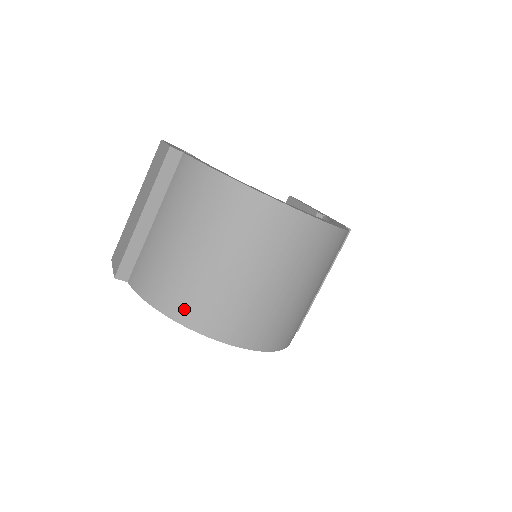
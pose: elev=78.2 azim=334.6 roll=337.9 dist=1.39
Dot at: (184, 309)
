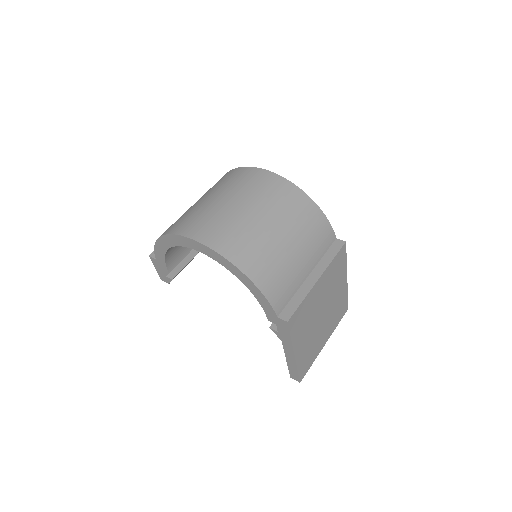
Dot at: (170, 228)
